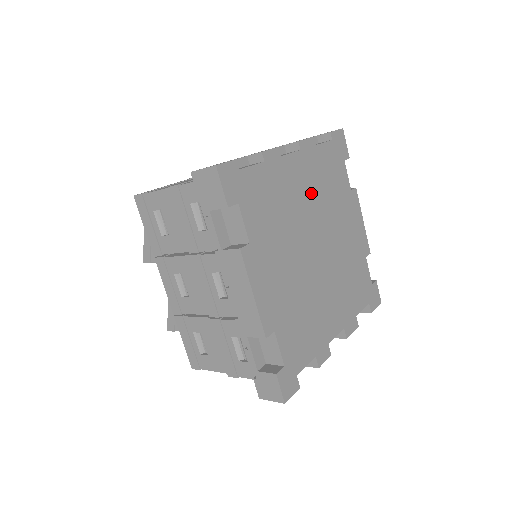
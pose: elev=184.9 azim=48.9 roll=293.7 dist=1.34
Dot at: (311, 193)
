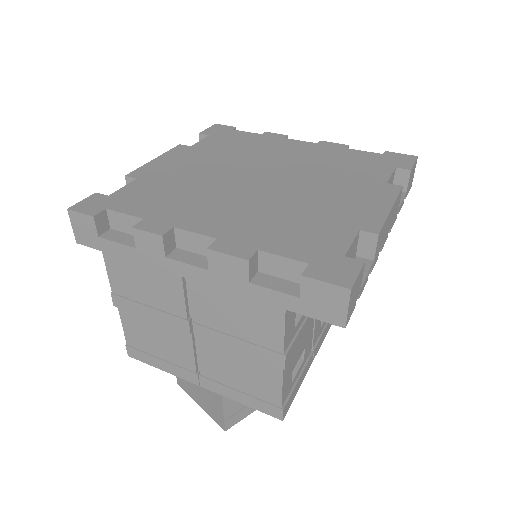
Dot at: (301, 159)
